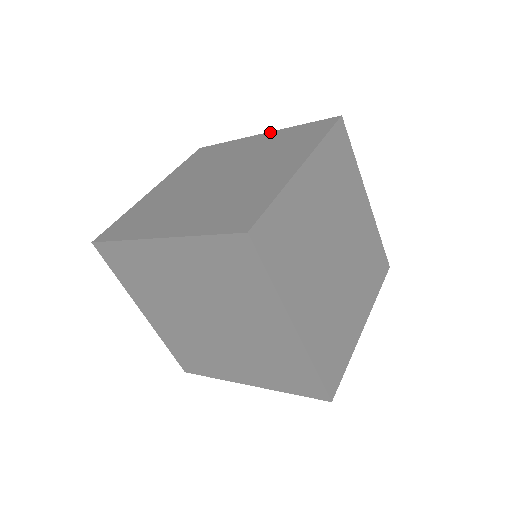
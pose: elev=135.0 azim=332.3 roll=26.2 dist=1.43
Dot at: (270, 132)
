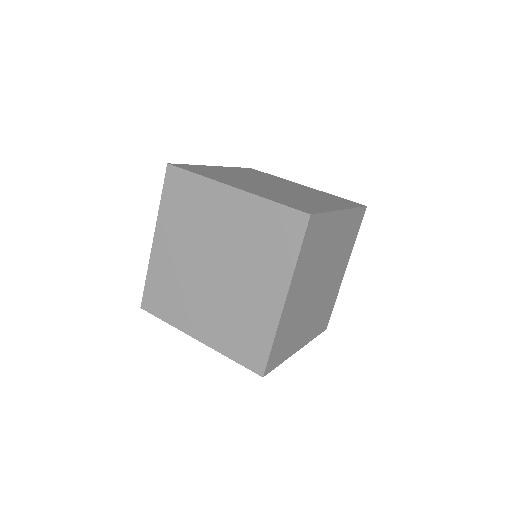
Dot at: occluded
